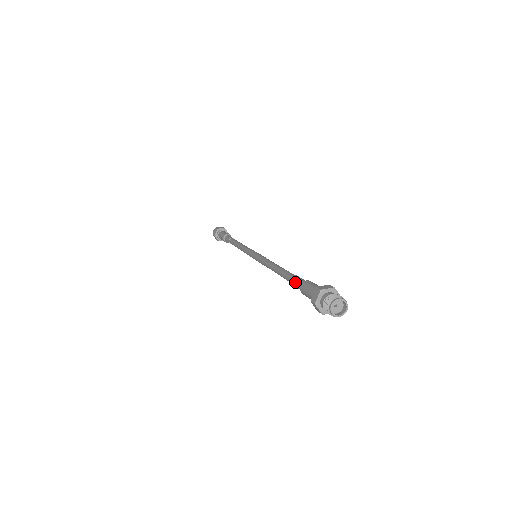
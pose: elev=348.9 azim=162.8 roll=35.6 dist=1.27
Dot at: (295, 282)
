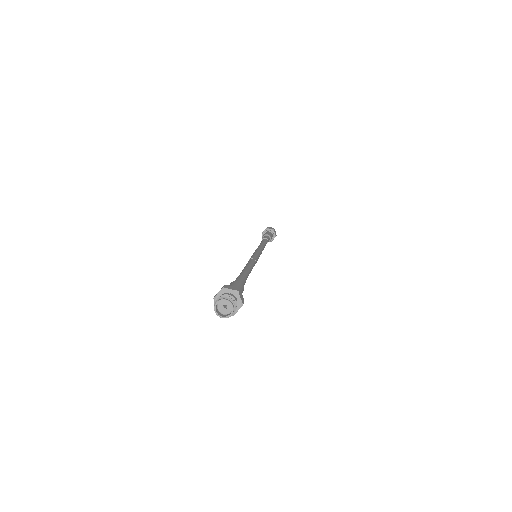
Dot at: occluded
